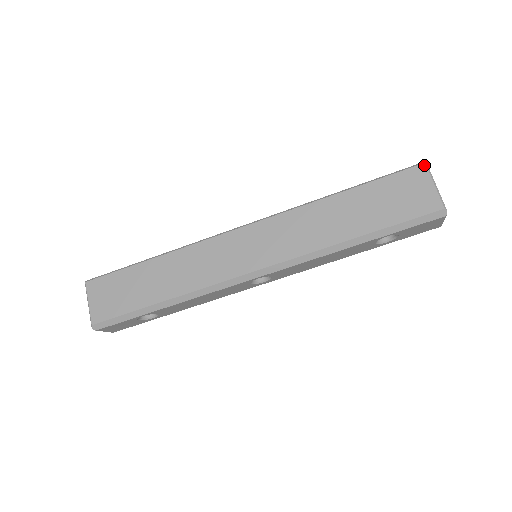
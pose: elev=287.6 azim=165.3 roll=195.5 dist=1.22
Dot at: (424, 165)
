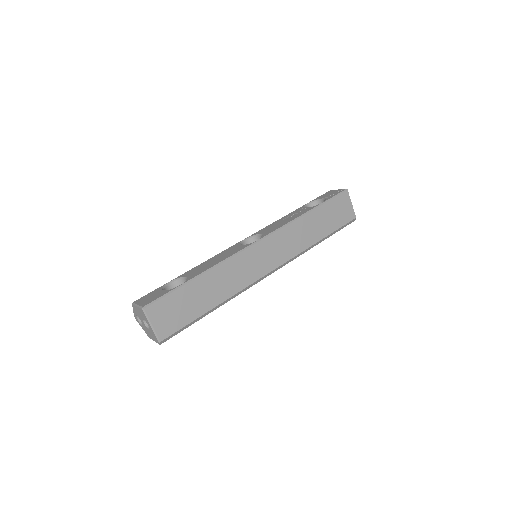
Dot at: (347, 191)
